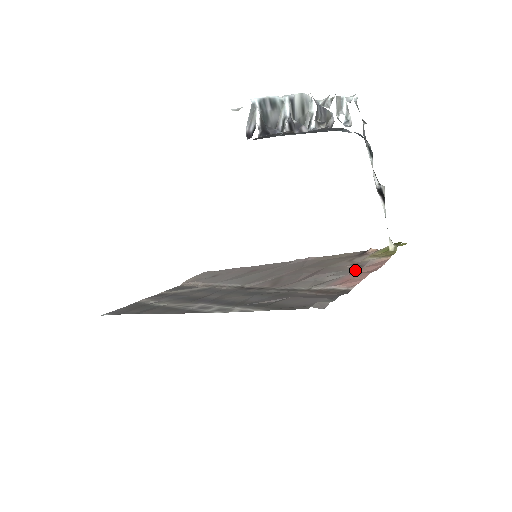
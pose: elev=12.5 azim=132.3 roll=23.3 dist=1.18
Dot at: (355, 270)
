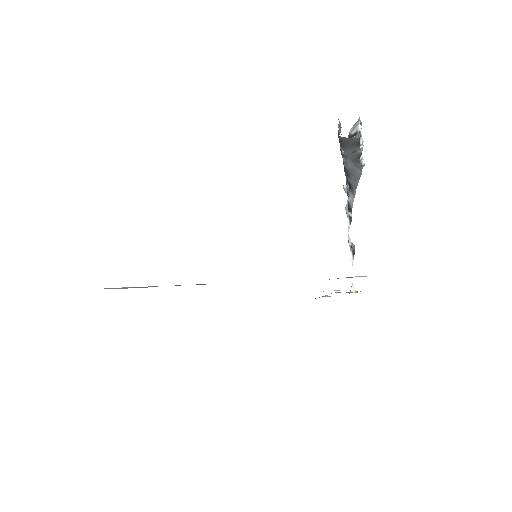
Dot at: occluded
